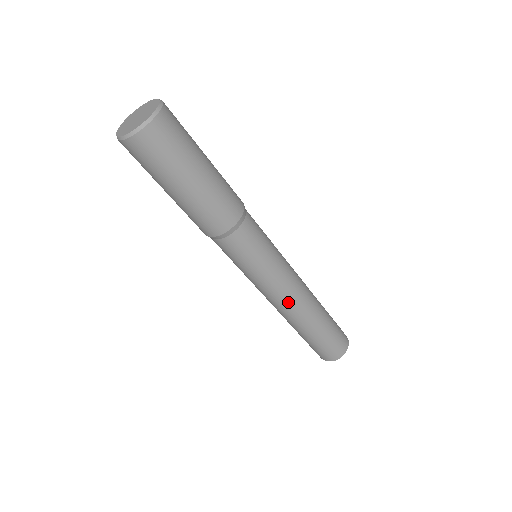
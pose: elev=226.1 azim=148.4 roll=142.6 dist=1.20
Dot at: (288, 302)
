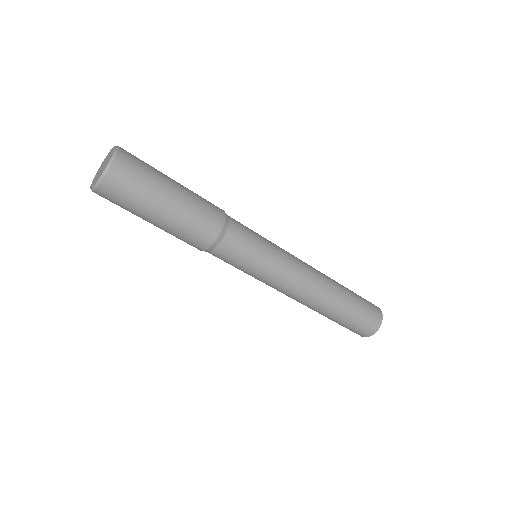
Dot at: (297, 293)
